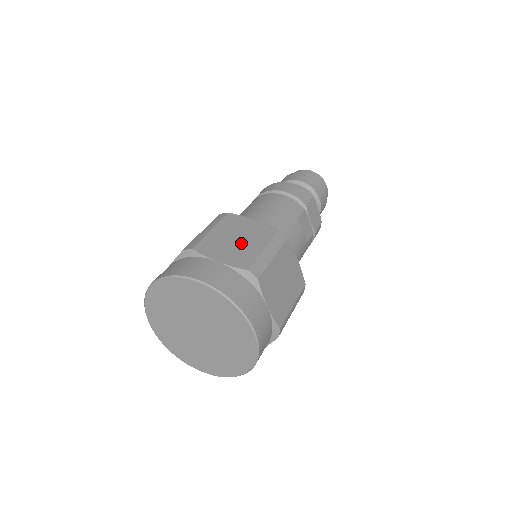
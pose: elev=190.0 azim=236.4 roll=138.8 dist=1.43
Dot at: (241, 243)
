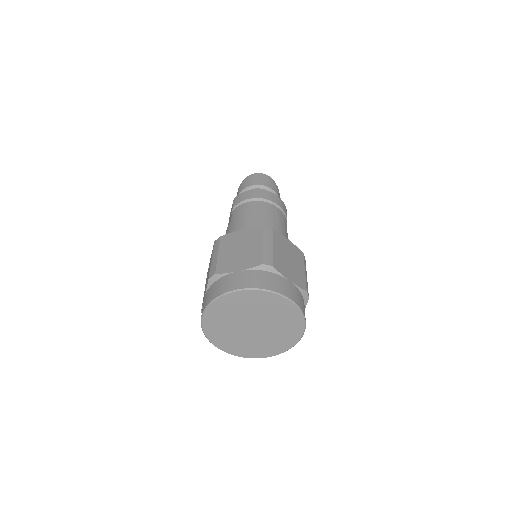
Dot at: (293, 264)
